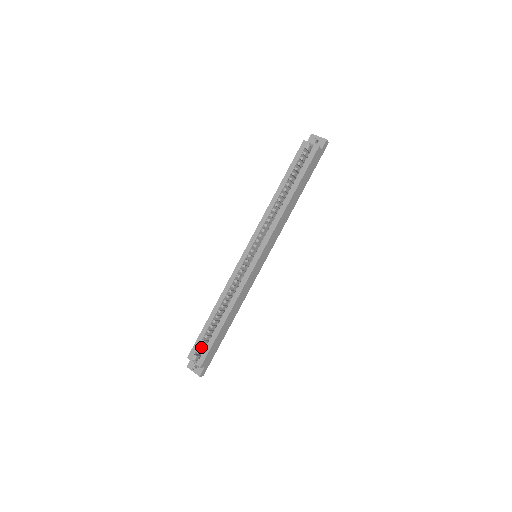
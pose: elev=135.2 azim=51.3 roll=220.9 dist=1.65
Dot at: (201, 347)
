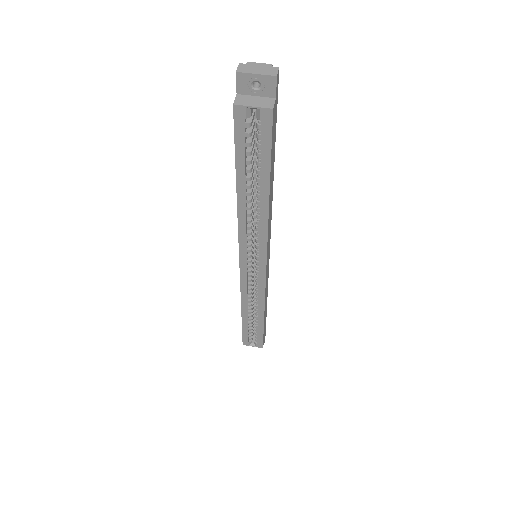
Dot at: (251, 336)
